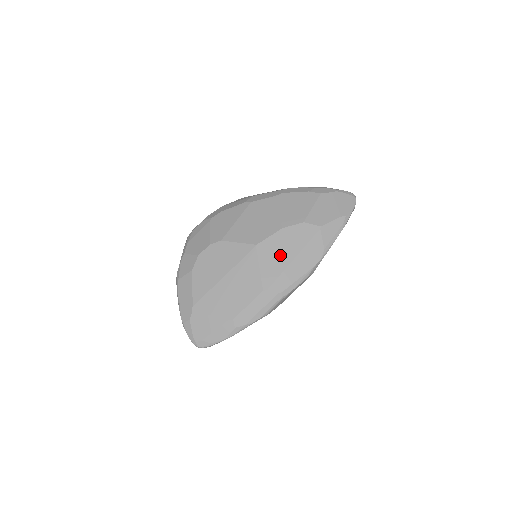
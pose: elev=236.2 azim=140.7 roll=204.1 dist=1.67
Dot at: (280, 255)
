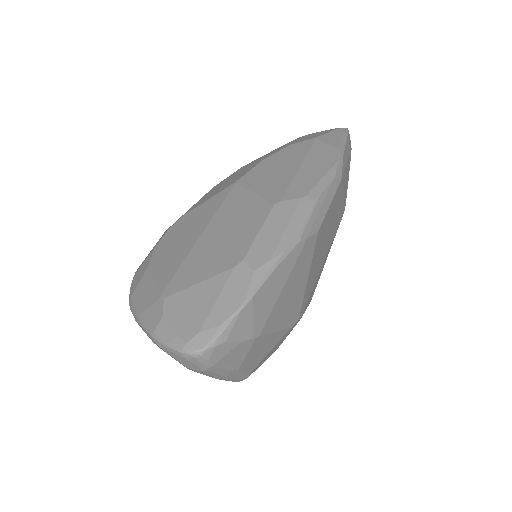
Dot at: (277, 173)
